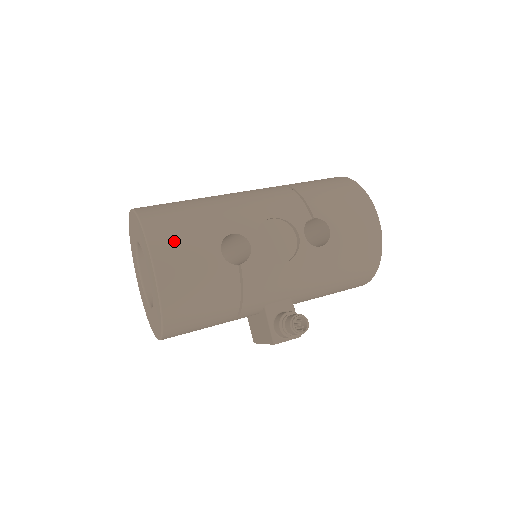
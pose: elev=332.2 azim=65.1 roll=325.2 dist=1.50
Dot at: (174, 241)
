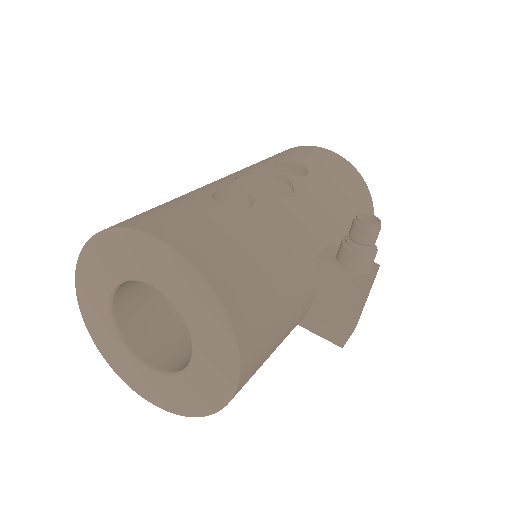
Dot at: (158, 216)
